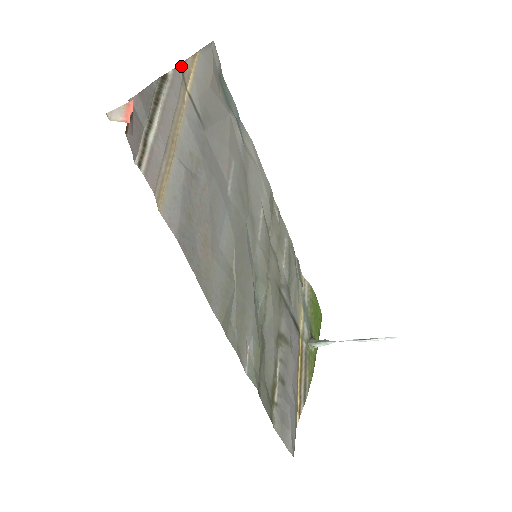
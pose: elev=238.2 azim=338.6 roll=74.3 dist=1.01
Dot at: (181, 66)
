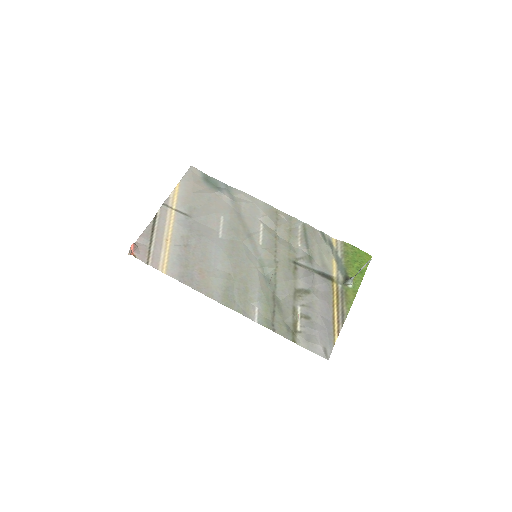
Dot at: (165, 203)
